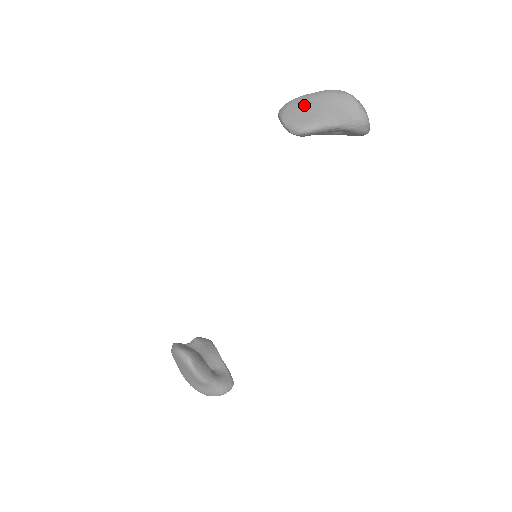
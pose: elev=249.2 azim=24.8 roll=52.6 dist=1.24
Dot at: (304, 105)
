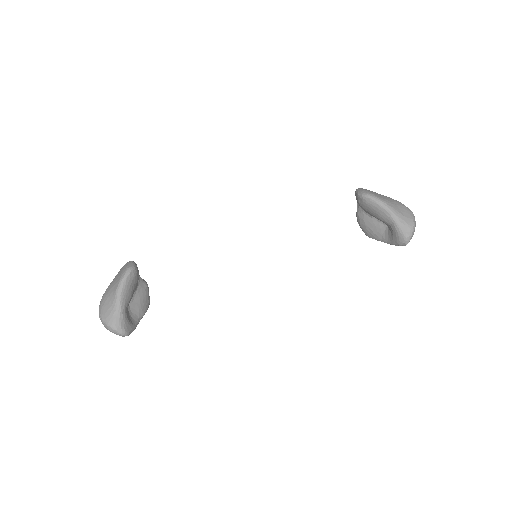
Dot at: occluded
